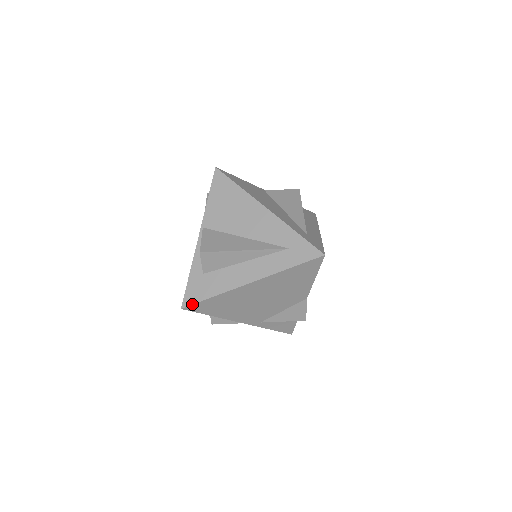
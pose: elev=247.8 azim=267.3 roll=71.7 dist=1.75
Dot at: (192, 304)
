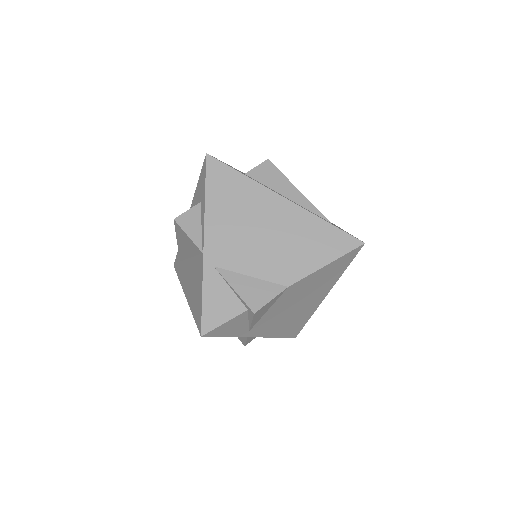
Dot at: occluded
